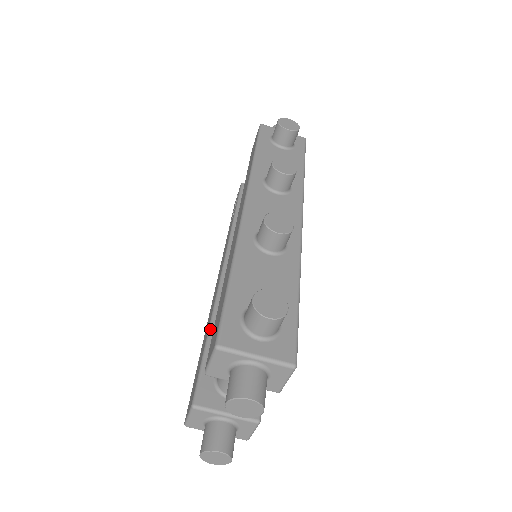
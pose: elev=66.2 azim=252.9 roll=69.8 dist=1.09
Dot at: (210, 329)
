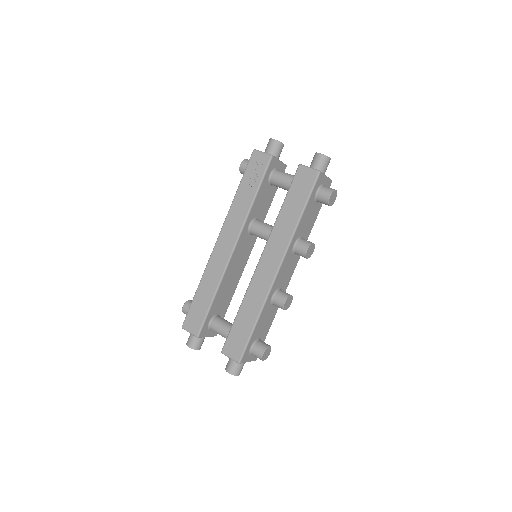
Dot at: (216, 295)
